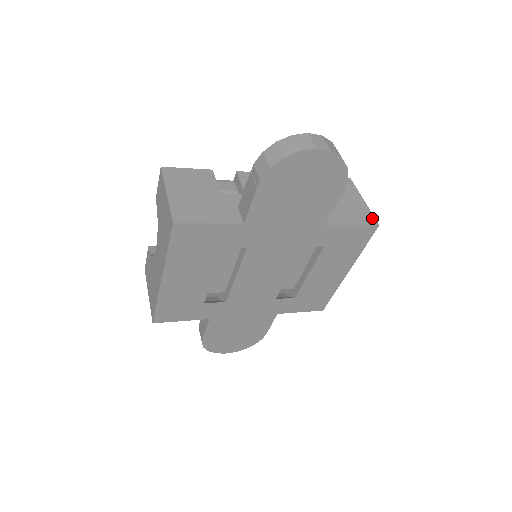
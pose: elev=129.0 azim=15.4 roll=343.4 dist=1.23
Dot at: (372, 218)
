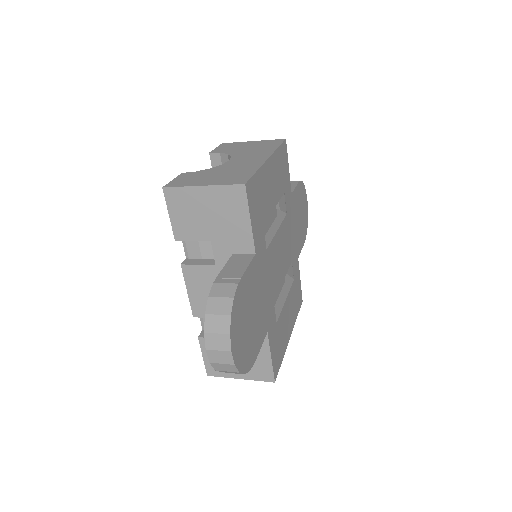
Dot at: occluded
